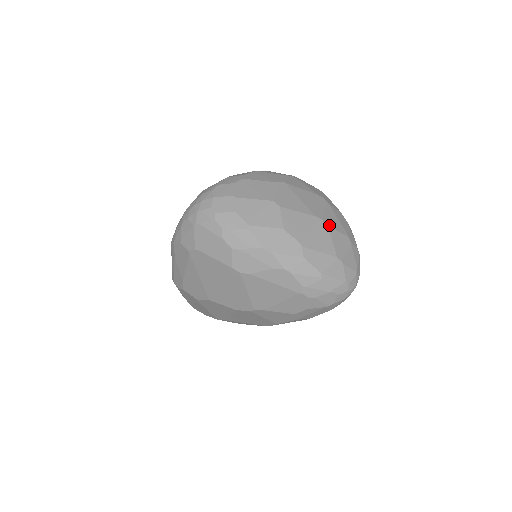
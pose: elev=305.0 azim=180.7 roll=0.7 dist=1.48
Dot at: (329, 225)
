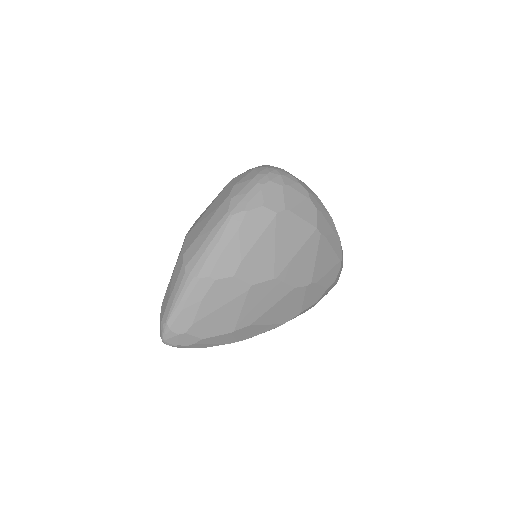
Dot at: occluded
